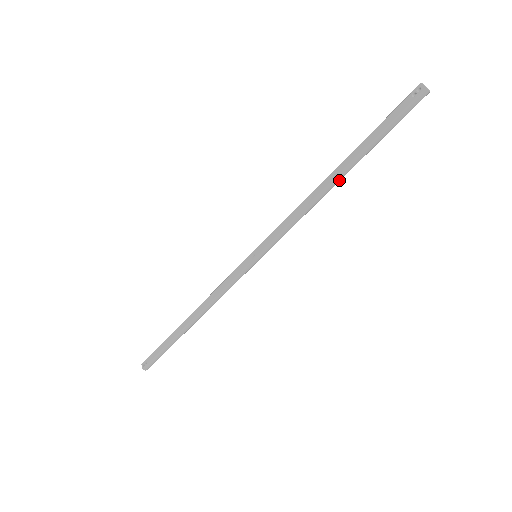
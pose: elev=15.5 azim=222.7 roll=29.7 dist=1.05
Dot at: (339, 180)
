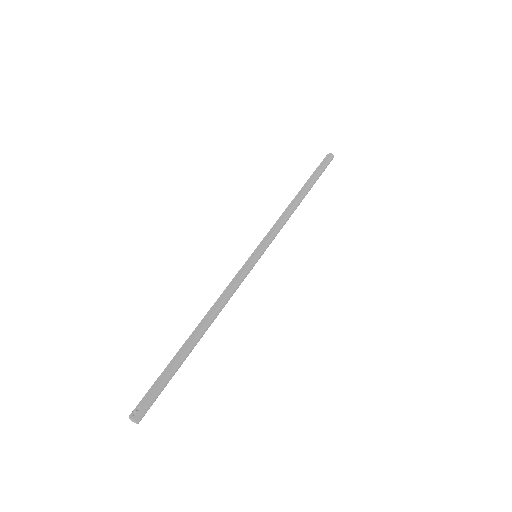
Dot at: (303, 198)
